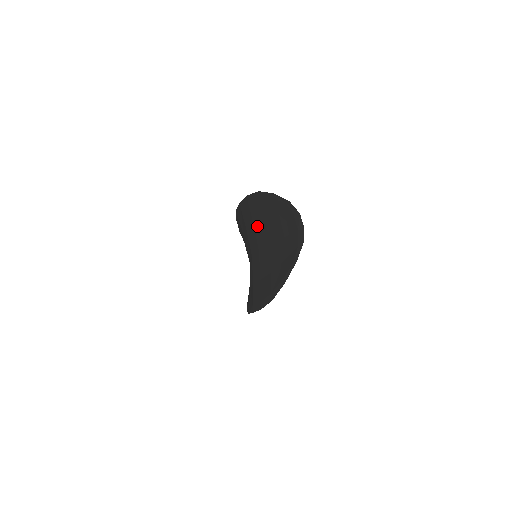
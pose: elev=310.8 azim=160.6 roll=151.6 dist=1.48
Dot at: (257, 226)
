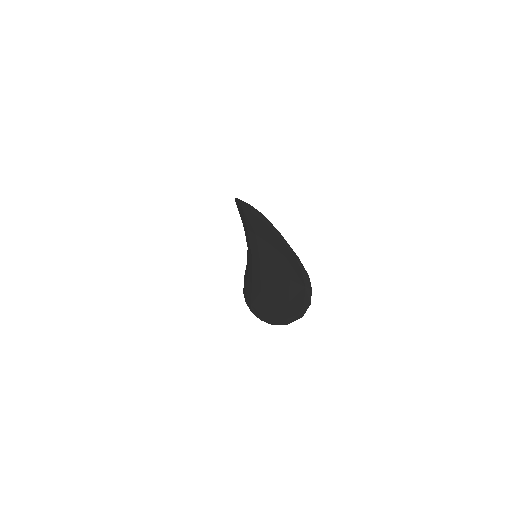
Dot at: (260, 241)
